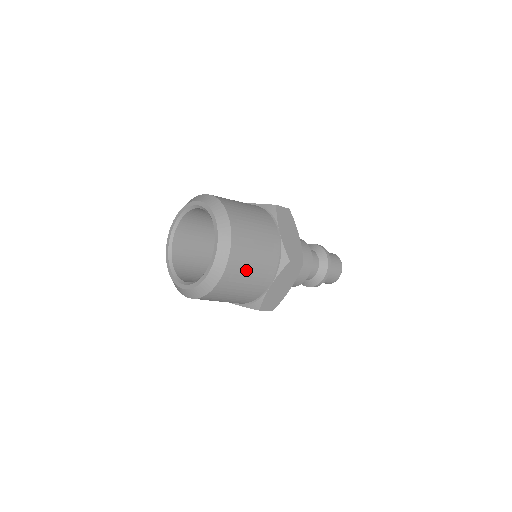
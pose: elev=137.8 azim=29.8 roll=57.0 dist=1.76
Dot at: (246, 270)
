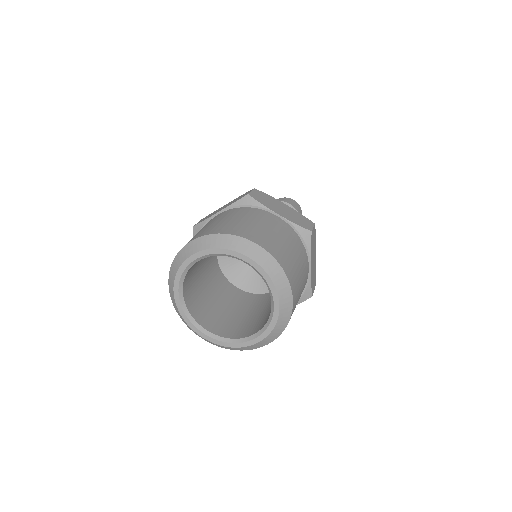
Dot at: (297, 273)
